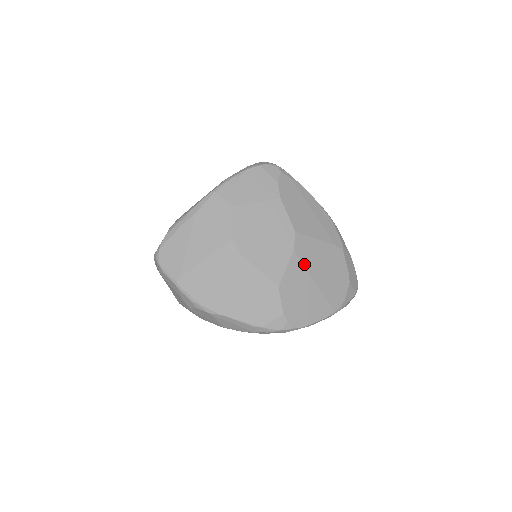
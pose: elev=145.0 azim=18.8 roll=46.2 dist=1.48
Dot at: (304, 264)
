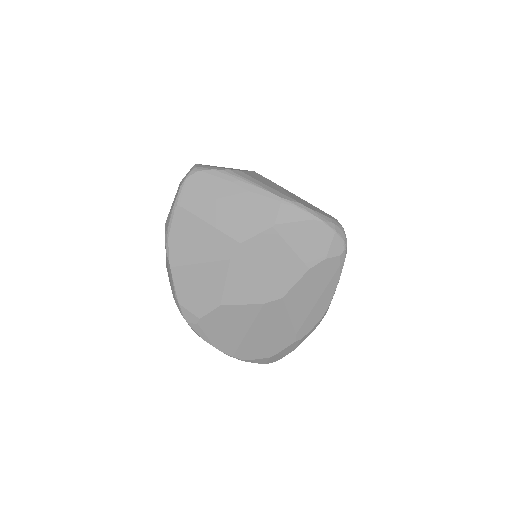
Dot at: (257, 317)
